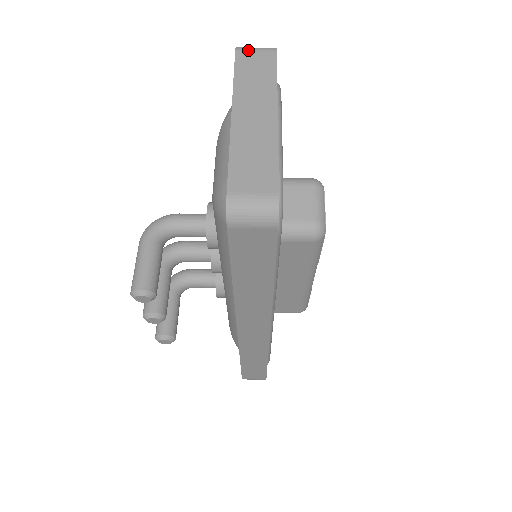
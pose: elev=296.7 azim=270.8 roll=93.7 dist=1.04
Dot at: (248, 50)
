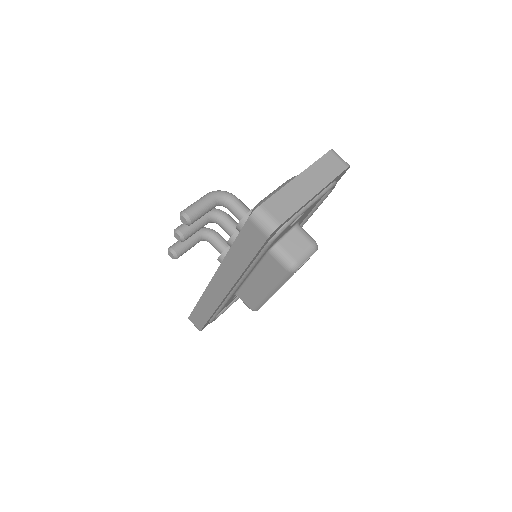
Dot at: (336, 155)
